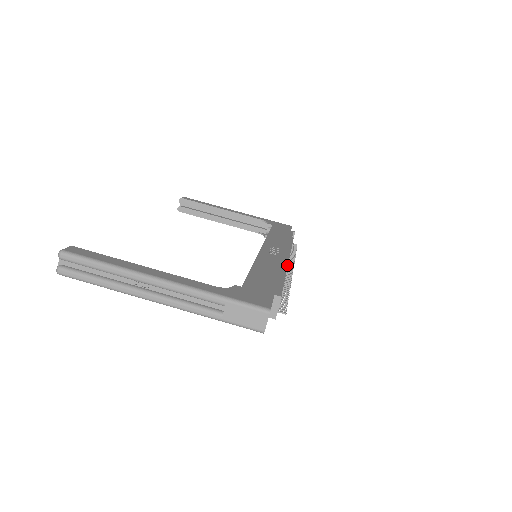
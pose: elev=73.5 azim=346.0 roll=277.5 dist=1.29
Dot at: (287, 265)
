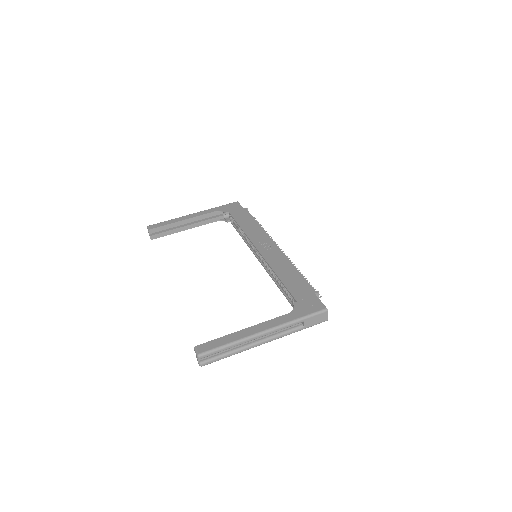
Dot at: occluded
